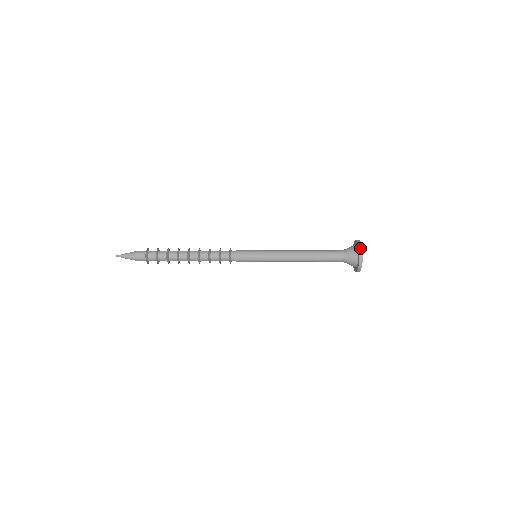
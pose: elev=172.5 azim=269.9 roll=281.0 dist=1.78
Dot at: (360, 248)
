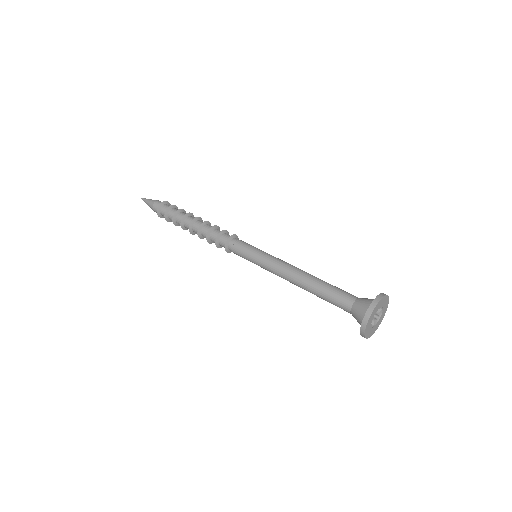
Dot at: (361, 334)
